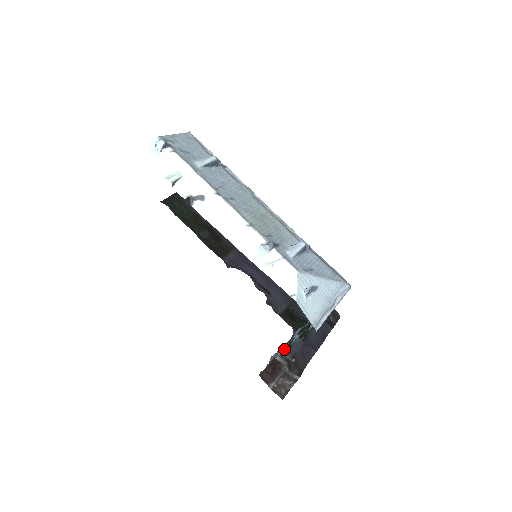
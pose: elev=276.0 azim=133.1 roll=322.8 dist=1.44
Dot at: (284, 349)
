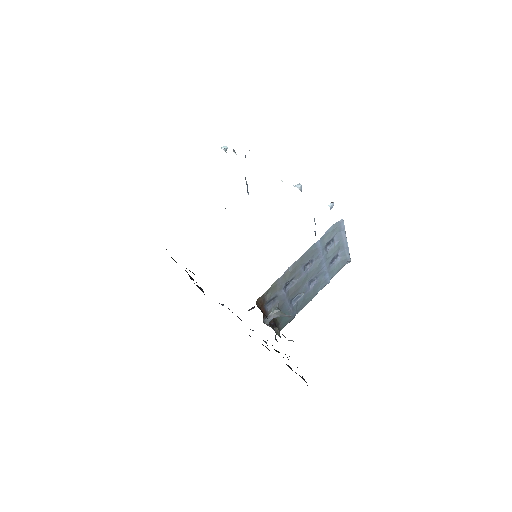
Dot at: (286, 292)
